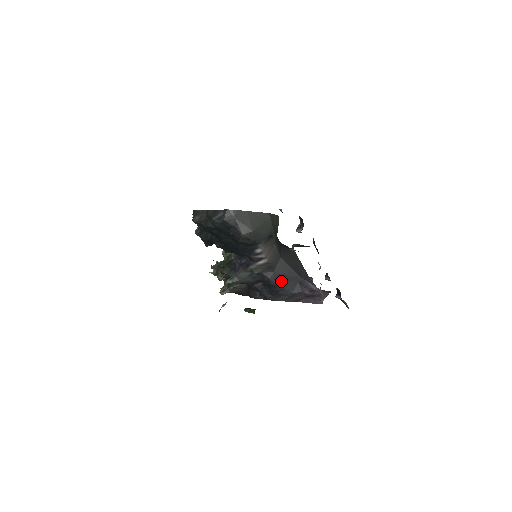
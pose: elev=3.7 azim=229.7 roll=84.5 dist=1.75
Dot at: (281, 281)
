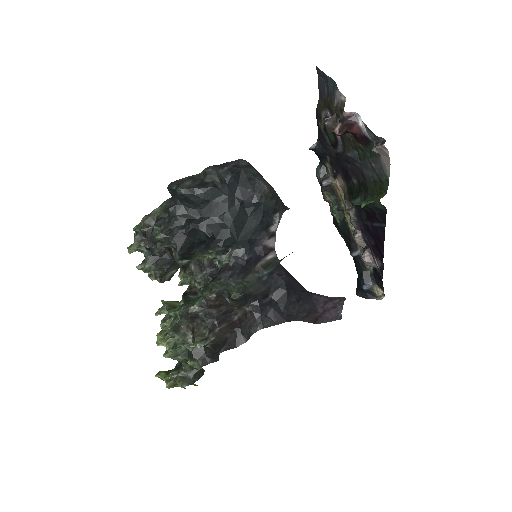
Dot at: (294, 288)
